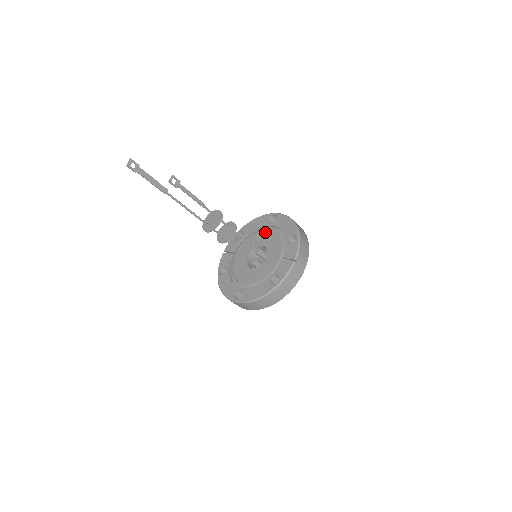
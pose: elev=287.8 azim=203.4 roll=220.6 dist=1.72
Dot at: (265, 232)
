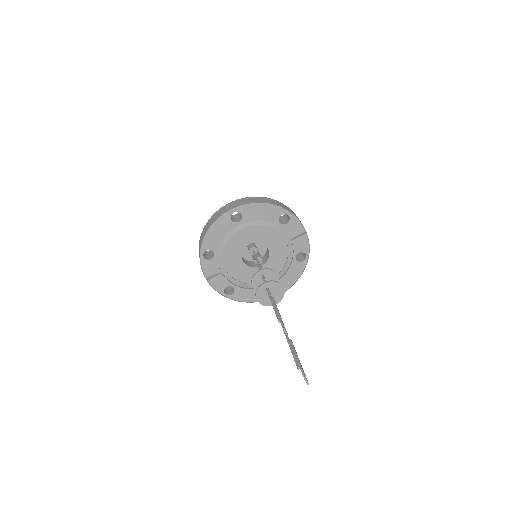
Dot at: (239, 232)
